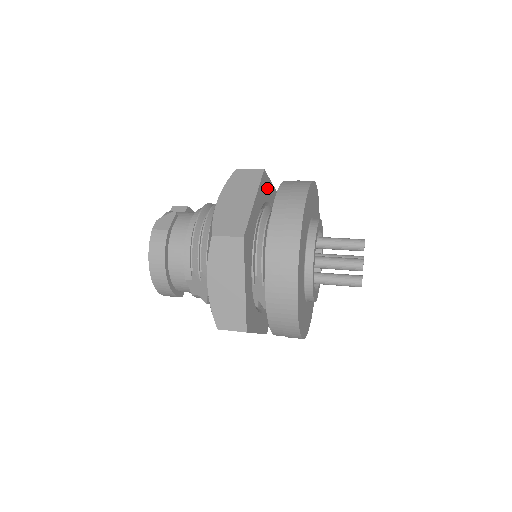
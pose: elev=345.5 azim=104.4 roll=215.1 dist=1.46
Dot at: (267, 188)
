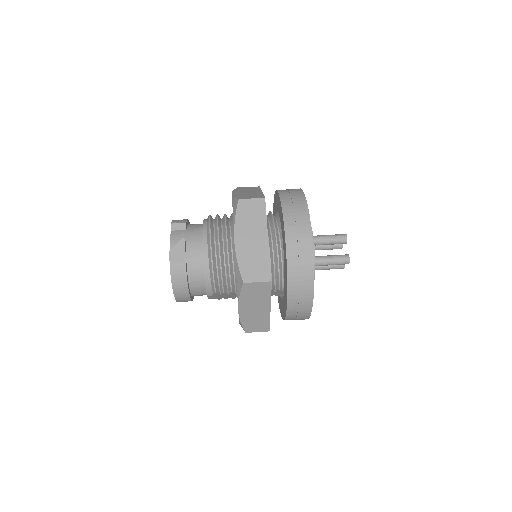
Dot at: occluded
